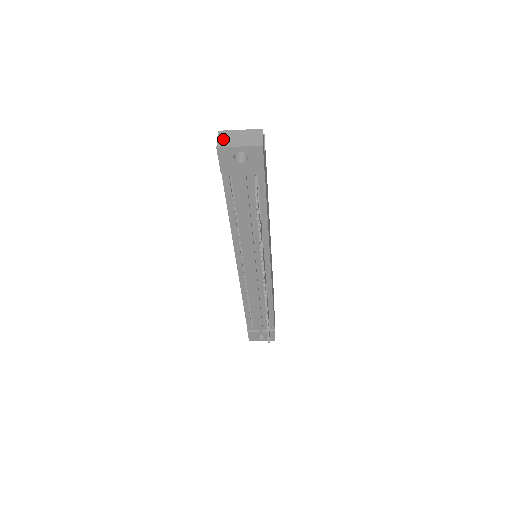
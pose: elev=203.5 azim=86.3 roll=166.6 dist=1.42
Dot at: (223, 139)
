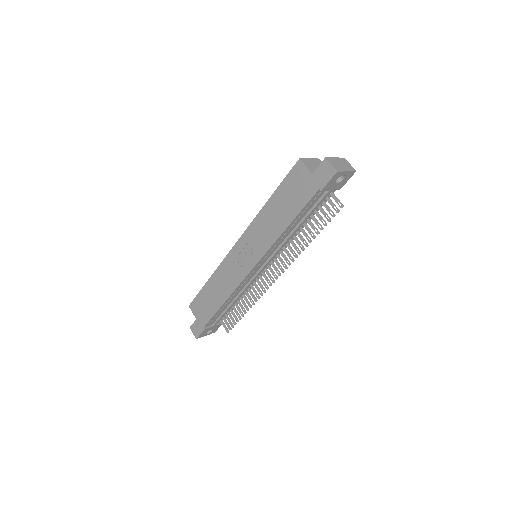
Dot at: (335, 165)
